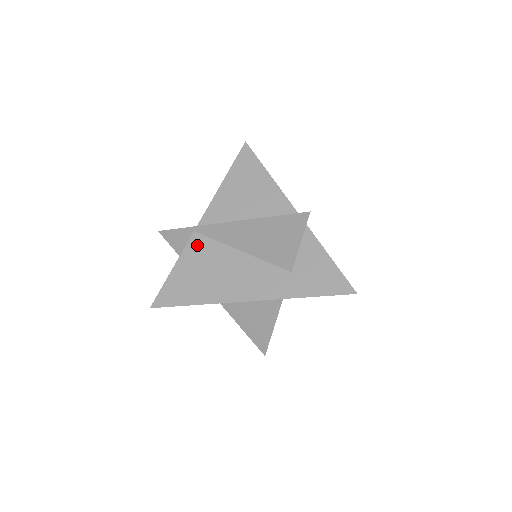
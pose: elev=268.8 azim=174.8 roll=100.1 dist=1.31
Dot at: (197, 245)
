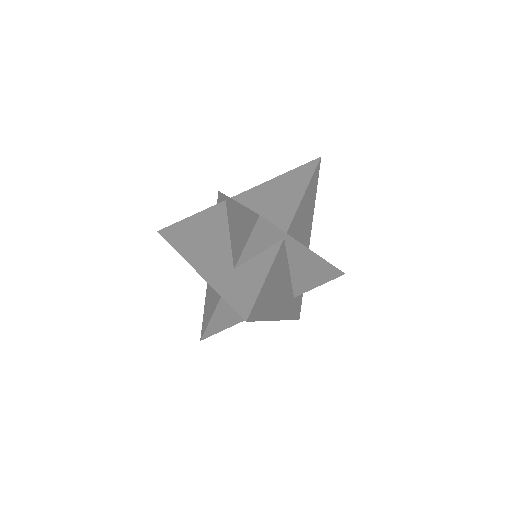
Dot at: (216, 210)
